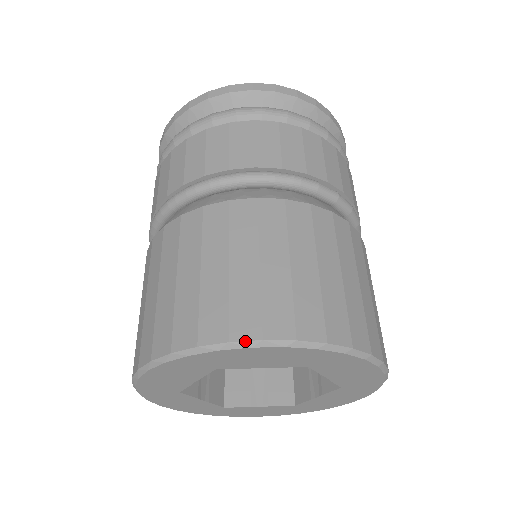
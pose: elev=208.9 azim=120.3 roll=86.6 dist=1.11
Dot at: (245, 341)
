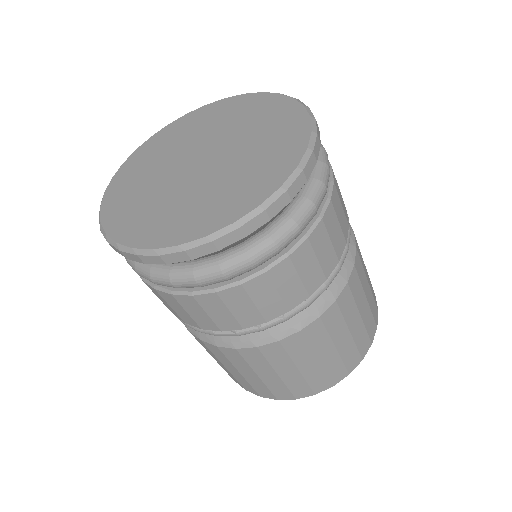
Dot at: occluded
